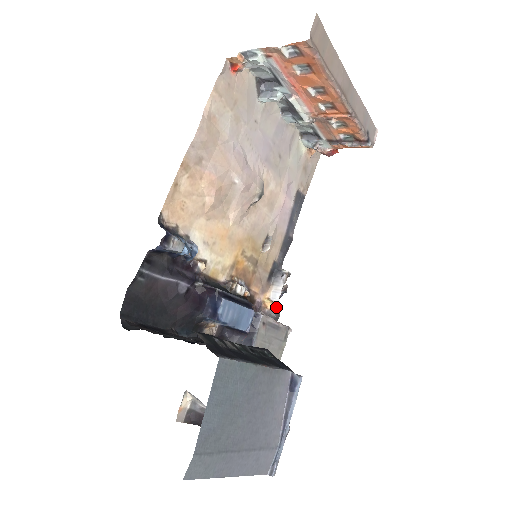
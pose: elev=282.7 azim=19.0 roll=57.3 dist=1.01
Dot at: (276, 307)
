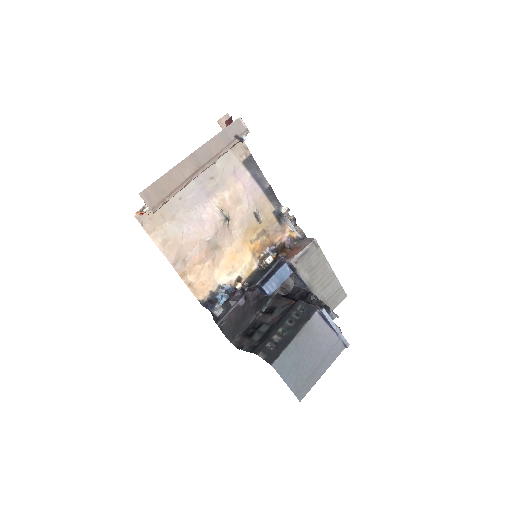
Dot at: (298, 234)
